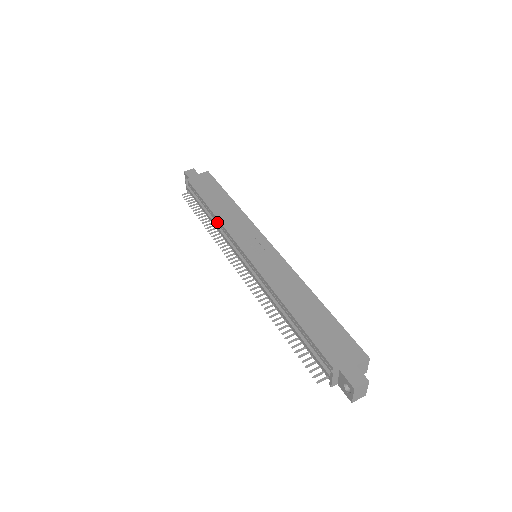
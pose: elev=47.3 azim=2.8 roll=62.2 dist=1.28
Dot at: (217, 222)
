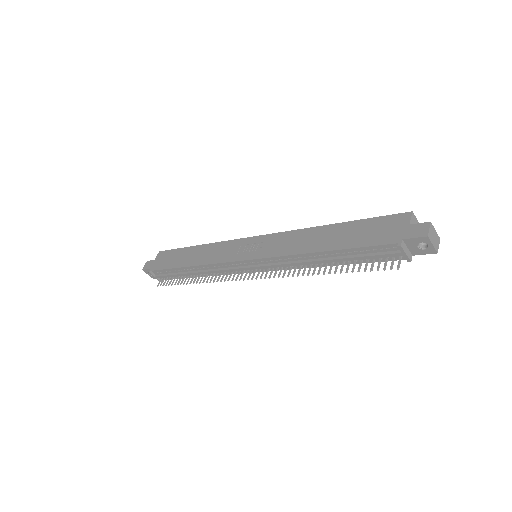
Dot at: (203, 269)
